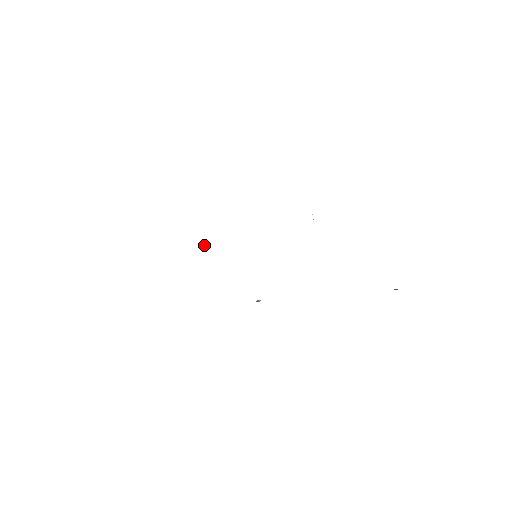
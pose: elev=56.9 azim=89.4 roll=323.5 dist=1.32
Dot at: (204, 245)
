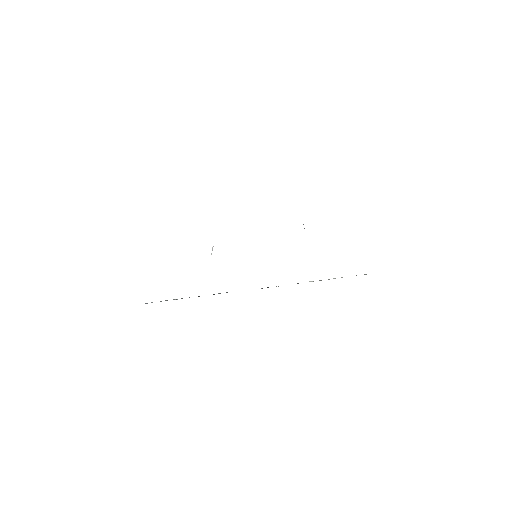
Dot at: (212, 249)
